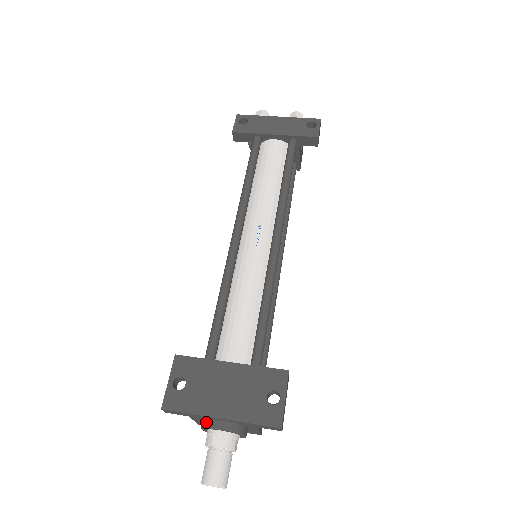
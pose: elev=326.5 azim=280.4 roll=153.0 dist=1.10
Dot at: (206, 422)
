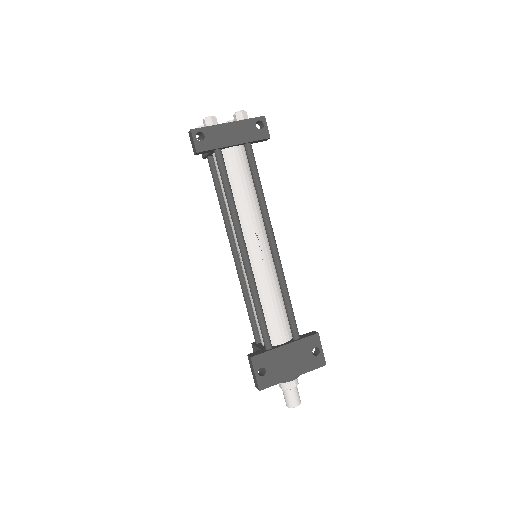
Dot at: occluded
